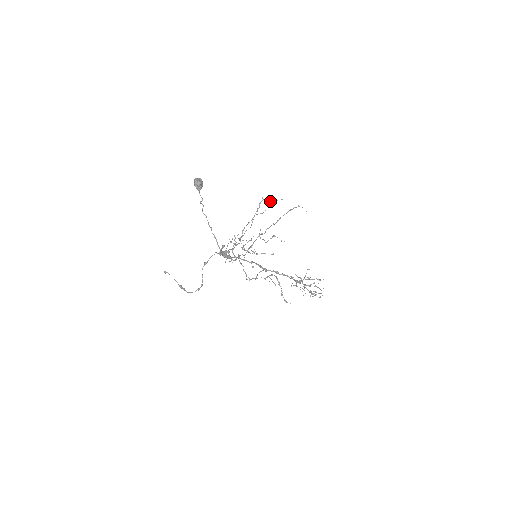
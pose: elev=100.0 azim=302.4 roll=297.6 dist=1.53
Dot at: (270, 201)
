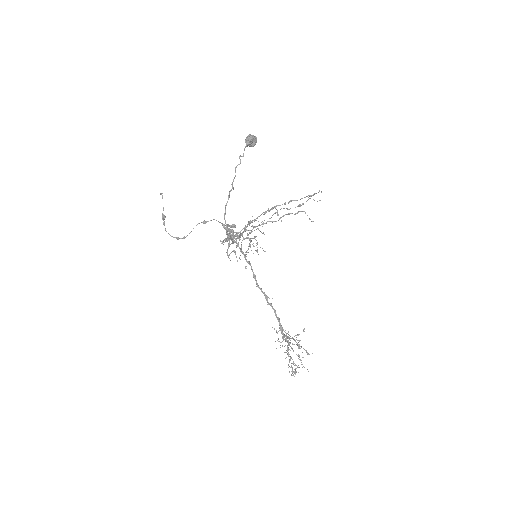
Dot at: (309, 219)
